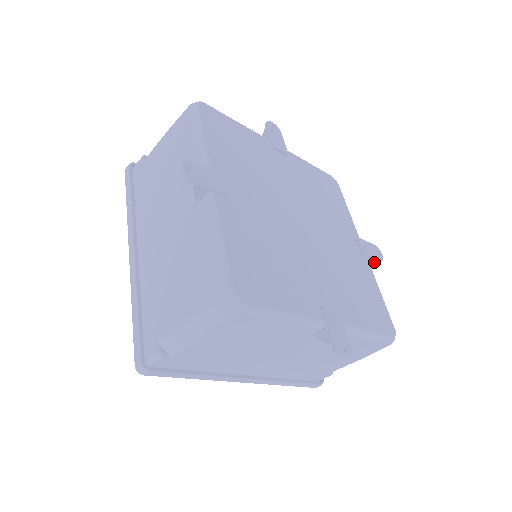
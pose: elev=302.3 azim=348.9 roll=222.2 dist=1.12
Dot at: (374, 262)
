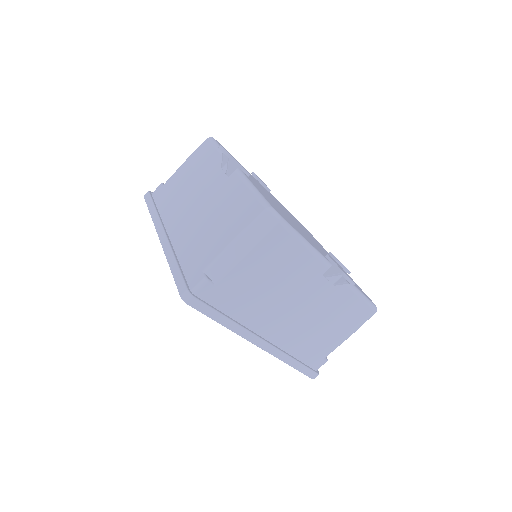
Dot at: occluded
